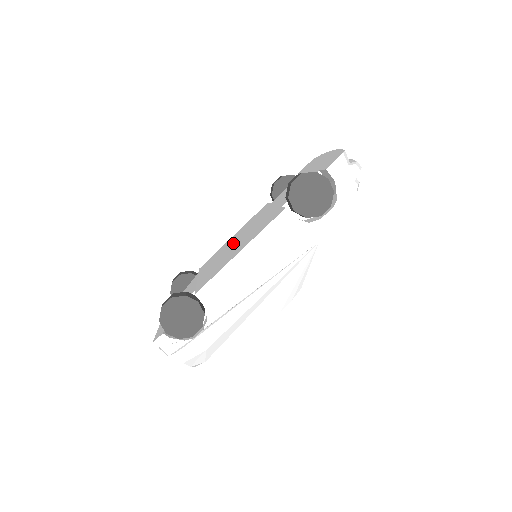
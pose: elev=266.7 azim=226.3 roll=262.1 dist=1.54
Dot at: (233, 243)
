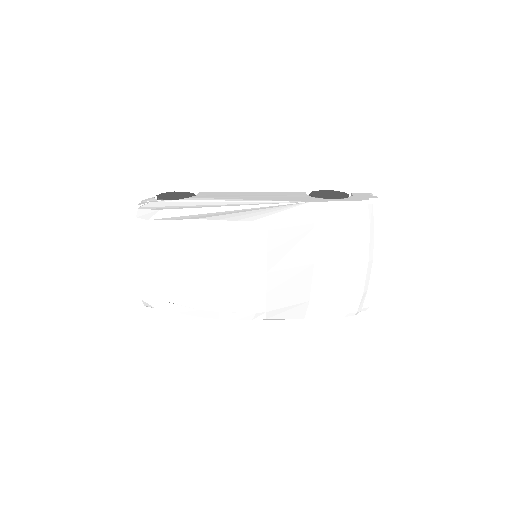
Dot at: occluded
